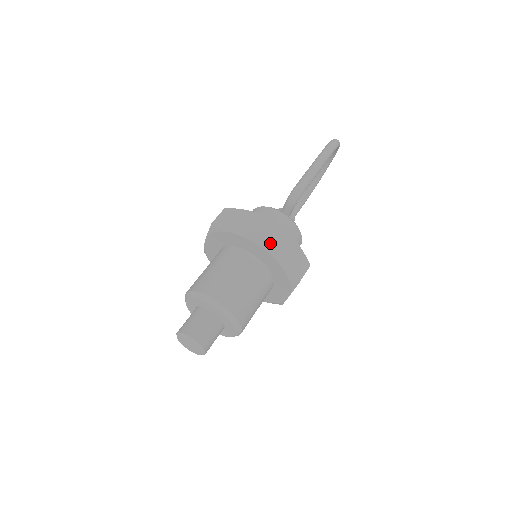
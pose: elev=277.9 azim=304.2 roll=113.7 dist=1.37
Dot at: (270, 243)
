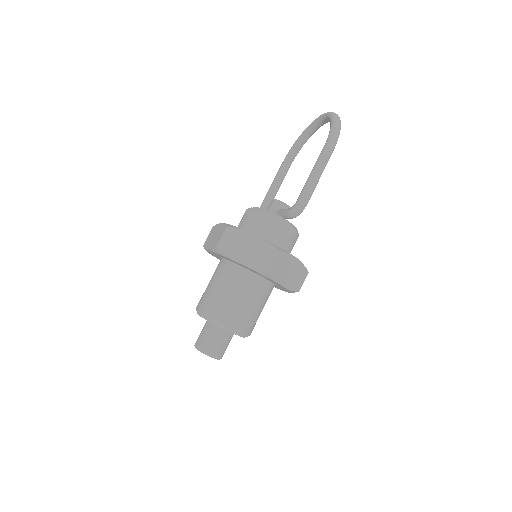
Dot at: (276, 273)
